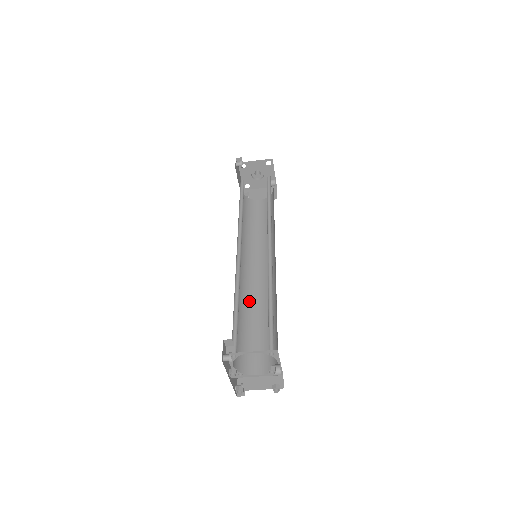
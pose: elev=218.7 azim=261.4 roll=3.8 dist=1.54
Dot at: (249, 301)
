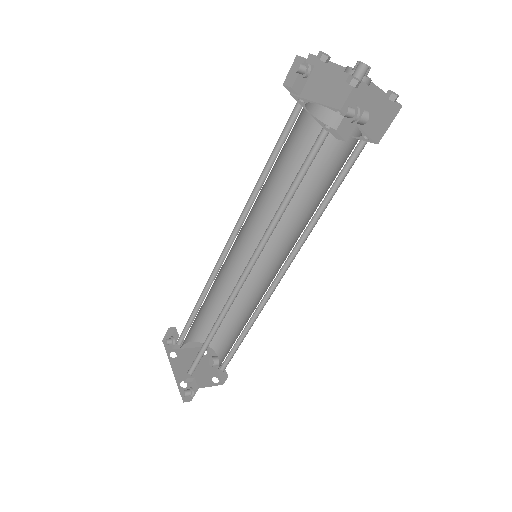
Dot at: (215, 283)
